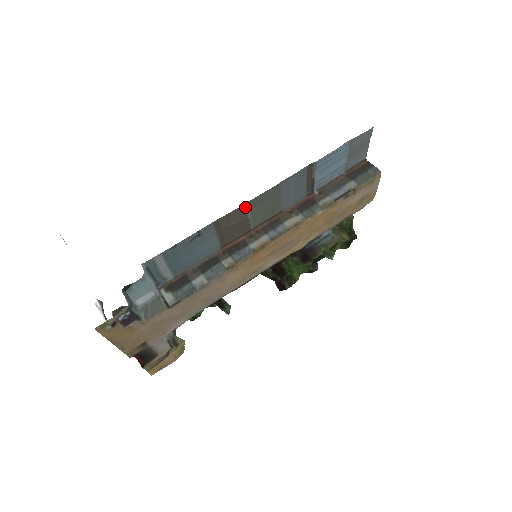
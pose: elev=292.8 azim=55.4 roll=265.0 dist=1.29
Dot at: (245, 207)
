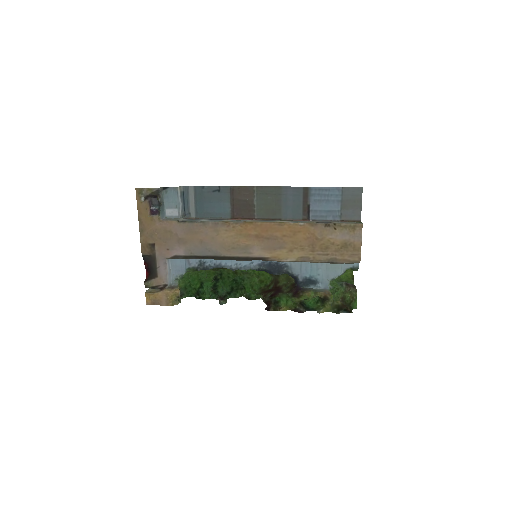
Dot at: (253, 190)
